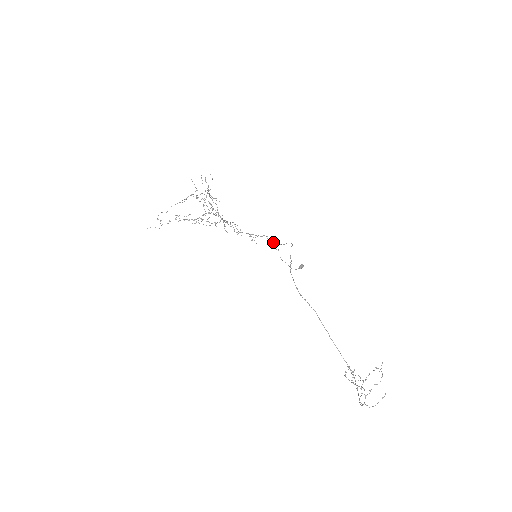
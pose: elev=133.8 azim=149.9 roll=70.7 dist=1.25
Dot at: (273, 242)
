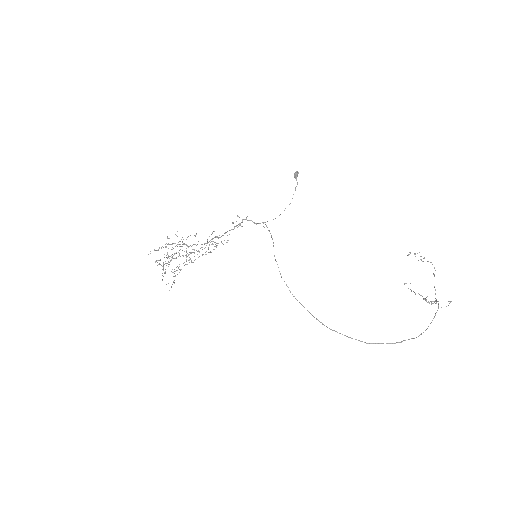
Dot at: occluded
